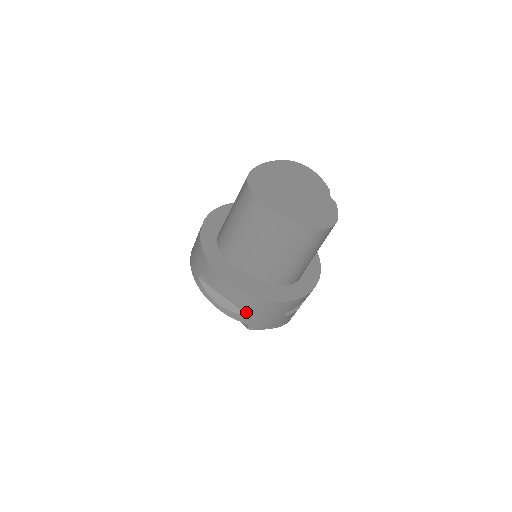
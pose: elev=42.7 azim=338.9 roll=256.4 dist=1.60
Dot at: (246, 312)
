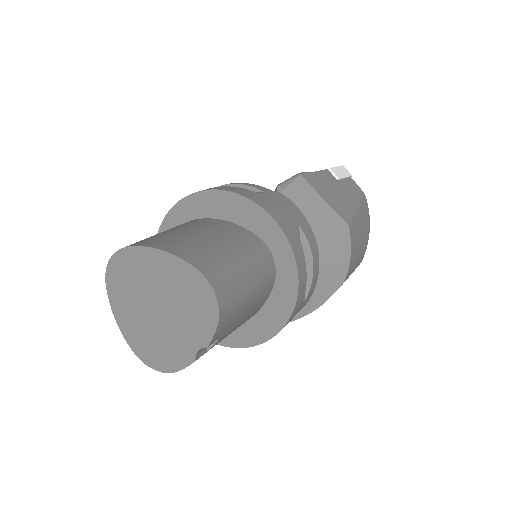
Dot at: occluded
